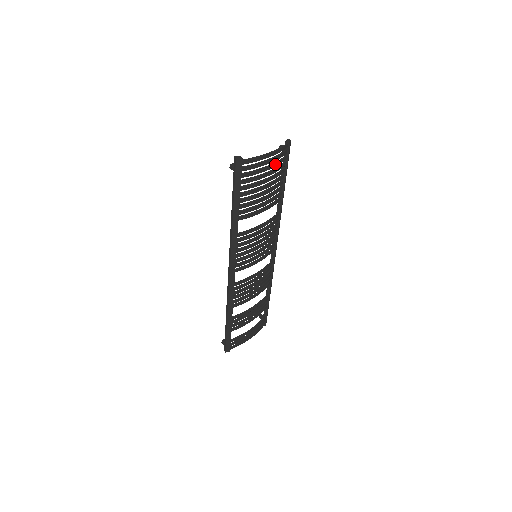
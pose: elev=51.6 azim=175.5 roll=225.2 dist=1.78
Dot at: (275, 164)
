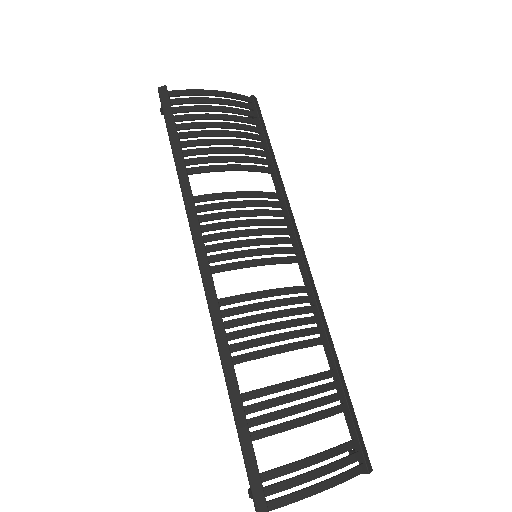
Dot at: (232, 109)
